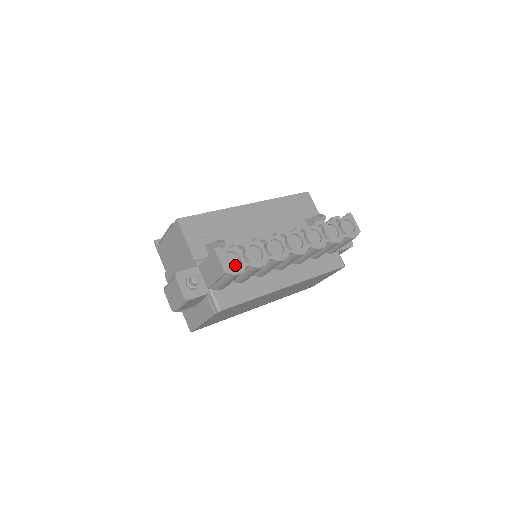
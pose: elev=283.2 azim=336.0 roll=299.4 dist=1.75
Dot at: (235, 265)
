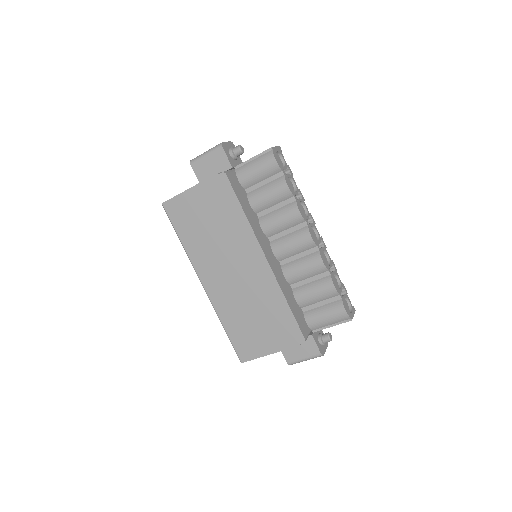
Dot at: occluded
